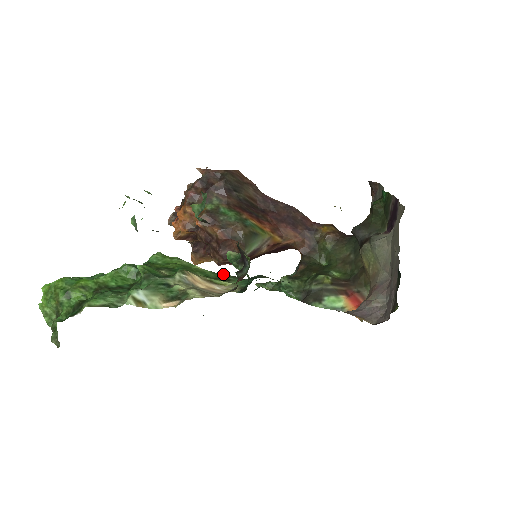
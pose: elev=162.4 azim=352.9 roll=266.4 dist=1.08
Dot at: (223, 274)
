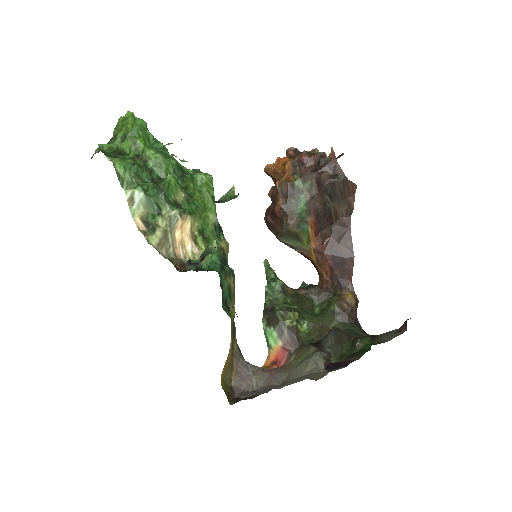
Dot at: (219, 239)
